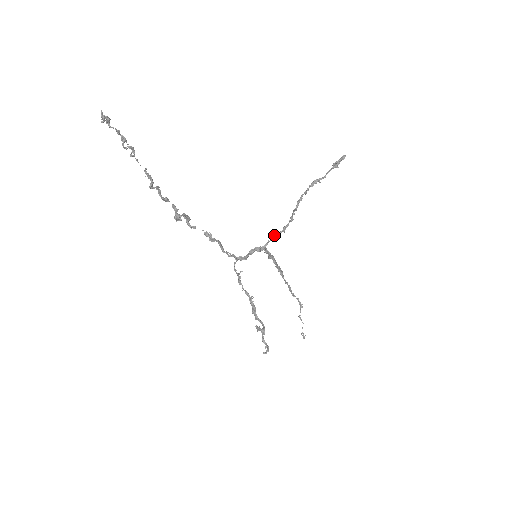
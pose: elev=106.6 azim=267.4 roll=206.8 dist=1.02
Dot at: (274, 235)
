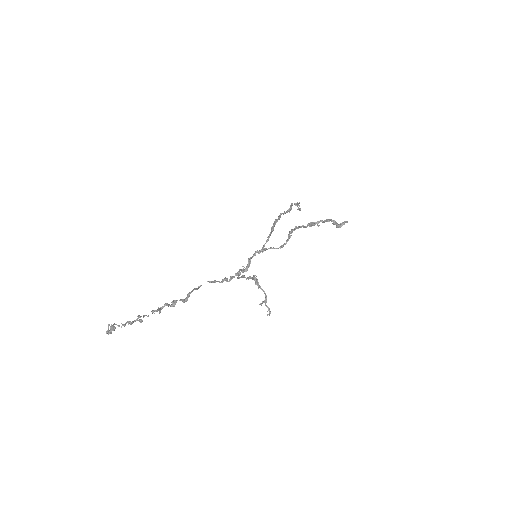
Dot at: (272, 248)
